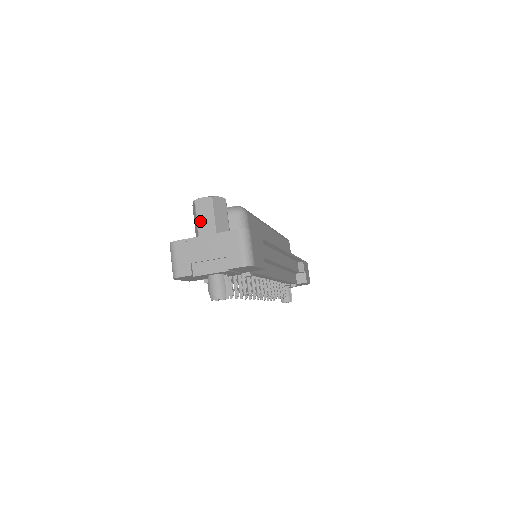
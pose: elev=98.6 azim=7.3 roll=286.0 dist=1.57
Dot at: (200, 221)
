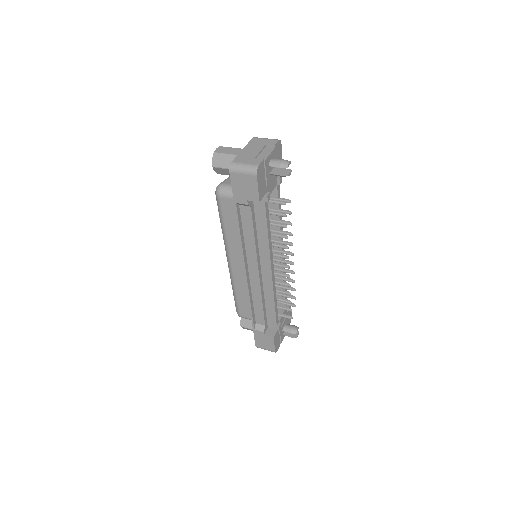
Dot at: (230, 153)
